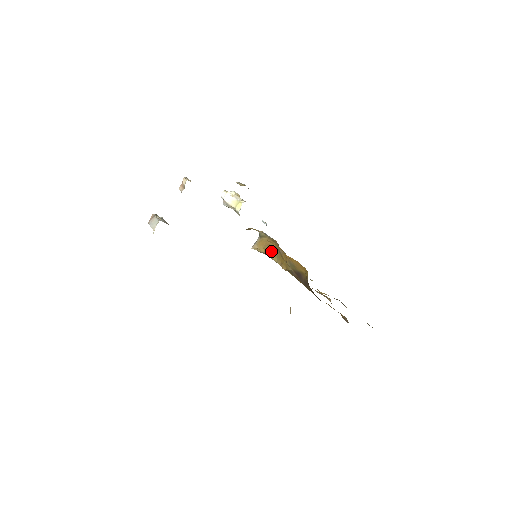
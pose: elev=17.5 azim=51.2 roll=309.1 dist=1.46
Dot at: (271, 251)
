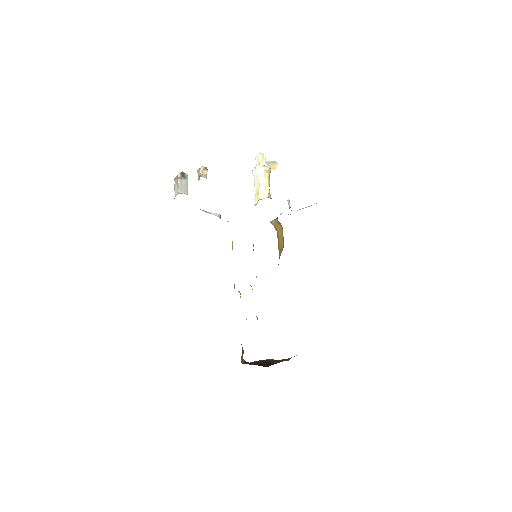
Dot at: (278, 245)
